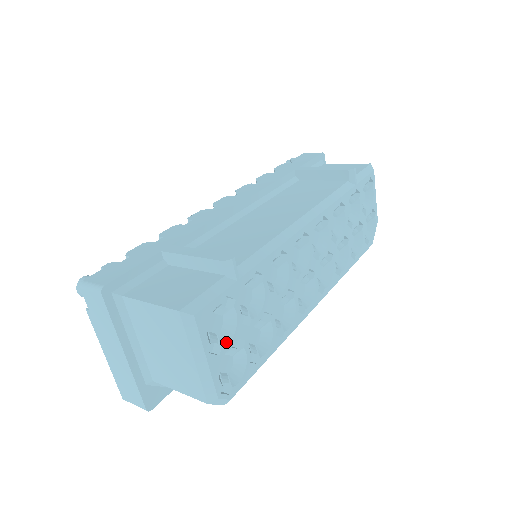
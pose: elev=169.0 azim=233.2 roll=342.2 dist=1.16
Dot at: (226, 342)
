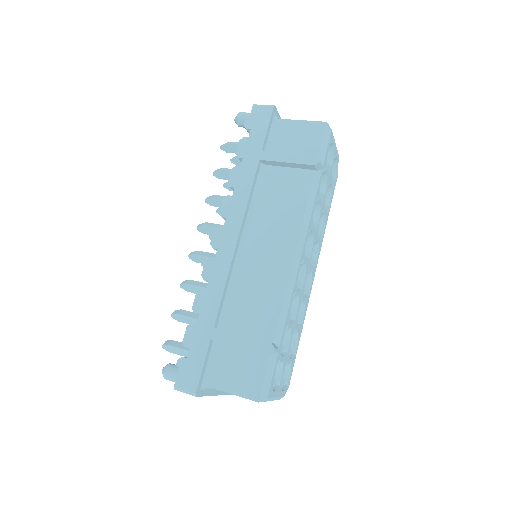
Dot at: (281, 376)
